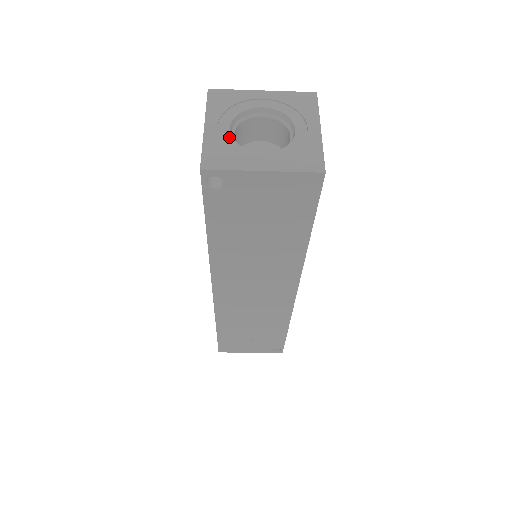
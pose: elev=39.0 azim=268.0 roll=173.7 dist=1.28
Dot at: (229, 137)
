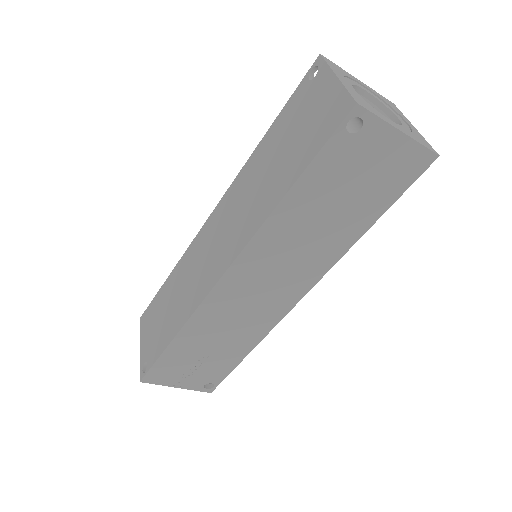
Dot at: (359, 95)
